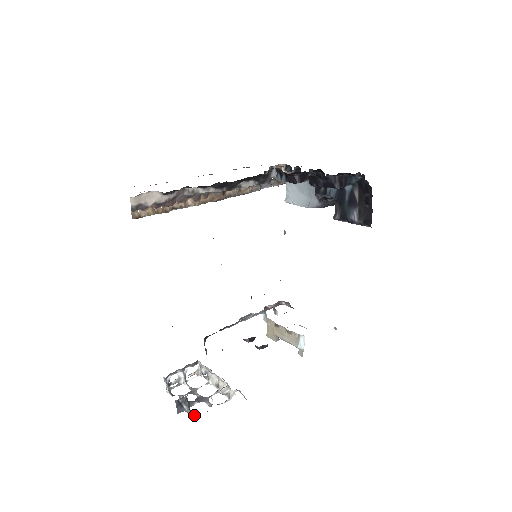
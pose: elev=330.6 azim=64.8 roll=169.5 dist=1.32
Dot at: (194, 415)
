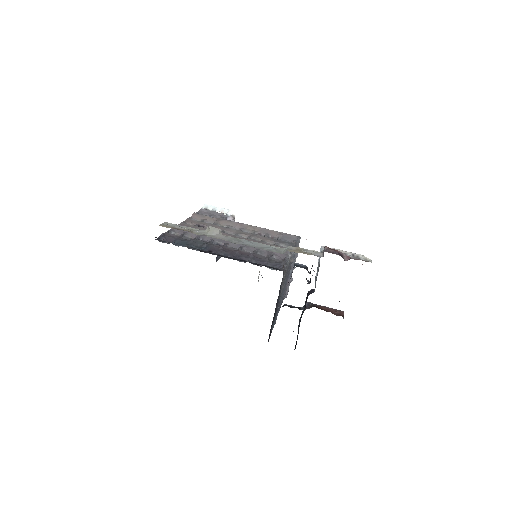
Dot at: occluded
